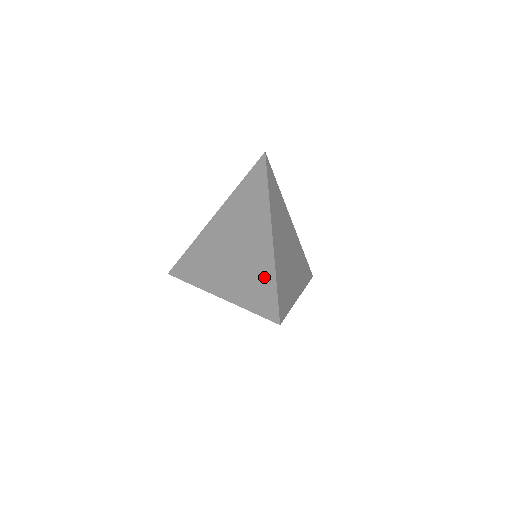
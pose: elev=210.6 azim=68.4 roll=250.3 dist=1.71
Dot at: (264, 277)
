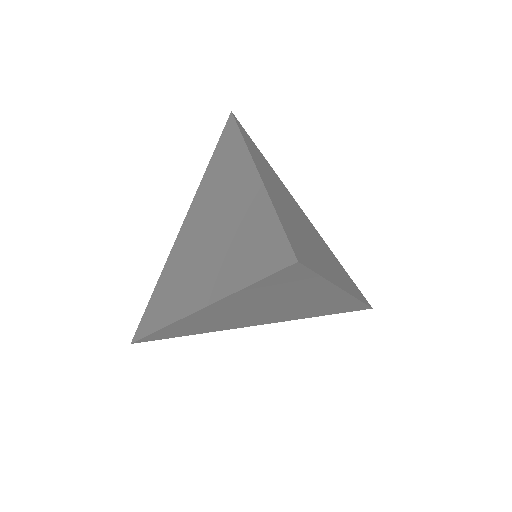
Dot at: (255, 223)
